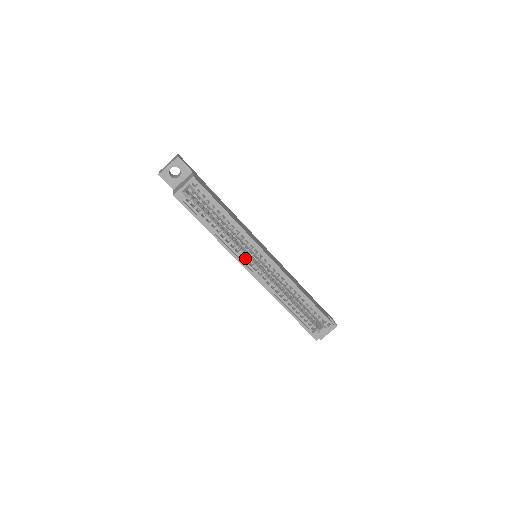
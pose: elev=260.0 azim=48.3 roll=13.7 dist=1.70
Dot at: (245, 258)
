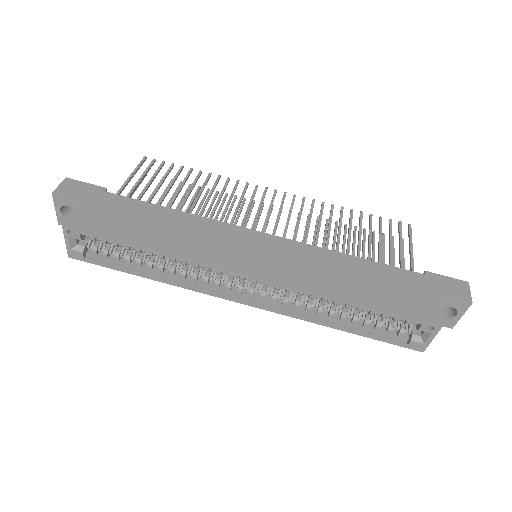
Dot at: occluded
